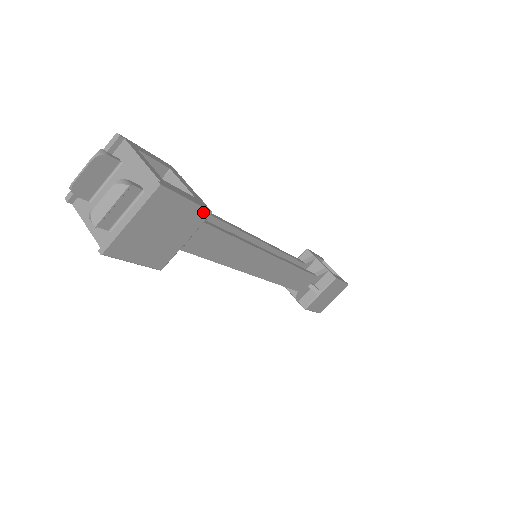
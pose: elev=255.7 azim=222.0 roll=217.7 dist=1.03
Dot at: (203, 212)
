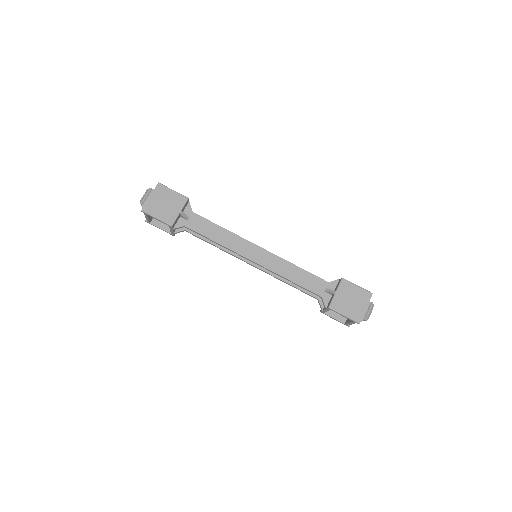
Dot at: (183, 197)
